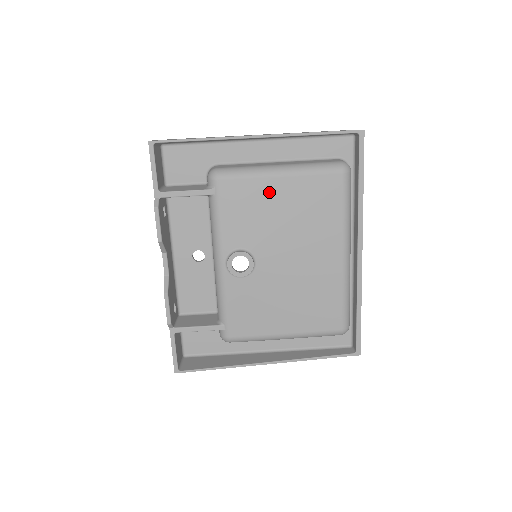
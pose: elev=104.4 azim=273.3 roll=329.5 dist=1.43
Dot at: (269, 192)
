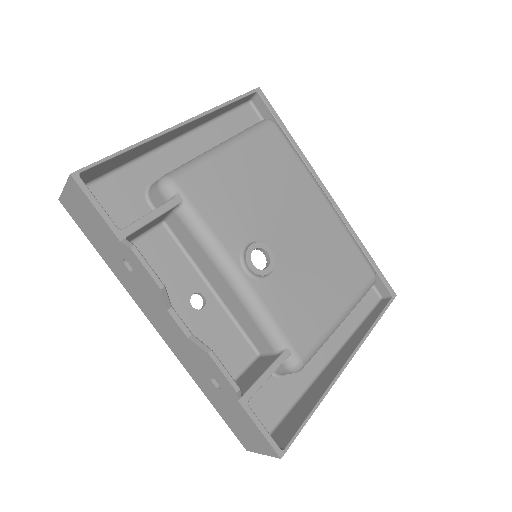
Dot at: (231, 170)
